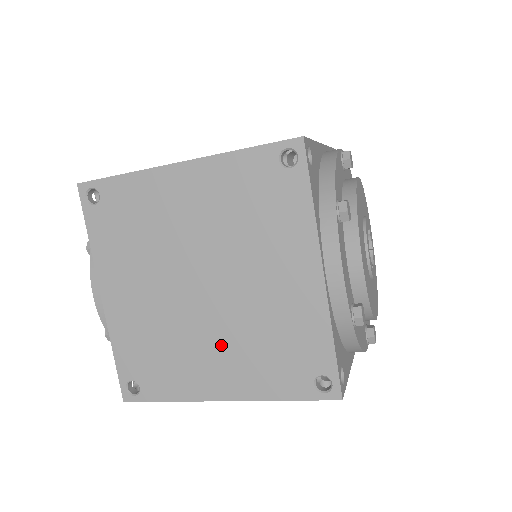
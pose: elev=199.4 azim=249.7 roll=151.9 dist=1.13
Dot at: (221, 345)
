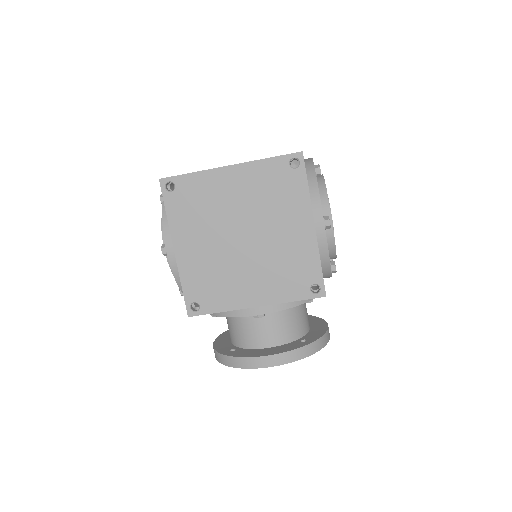
Dot at: occluded
